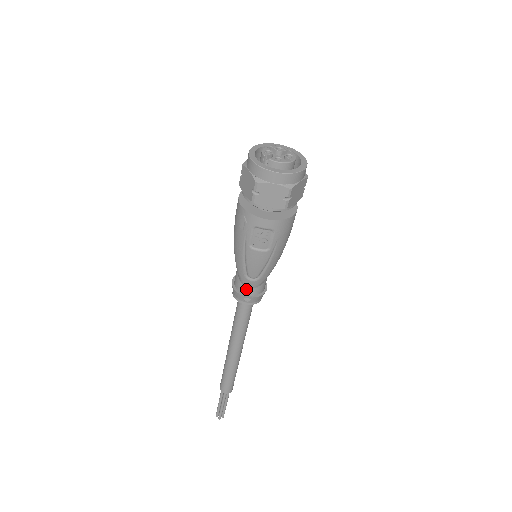
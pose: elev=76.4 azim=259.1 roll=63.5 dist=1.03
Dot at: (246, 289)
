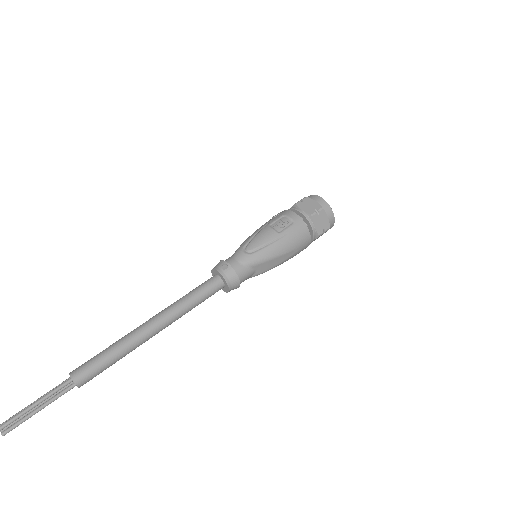
Dot at: (232, 260)
